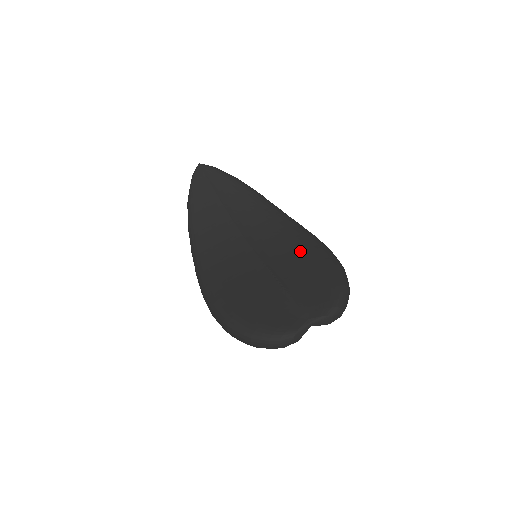
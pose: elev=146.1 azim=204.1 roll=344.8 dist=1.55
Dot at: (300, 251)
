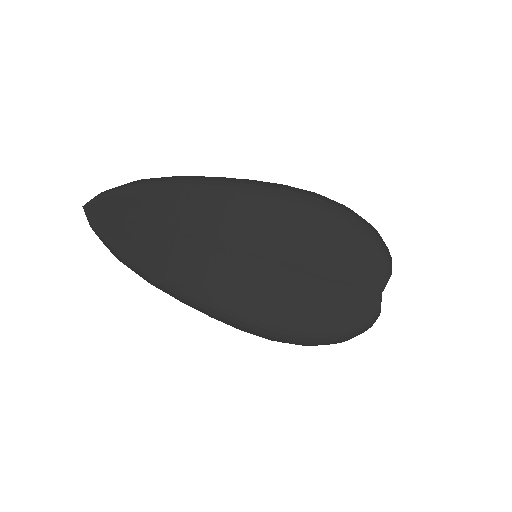
Dot at: (300, 222)
